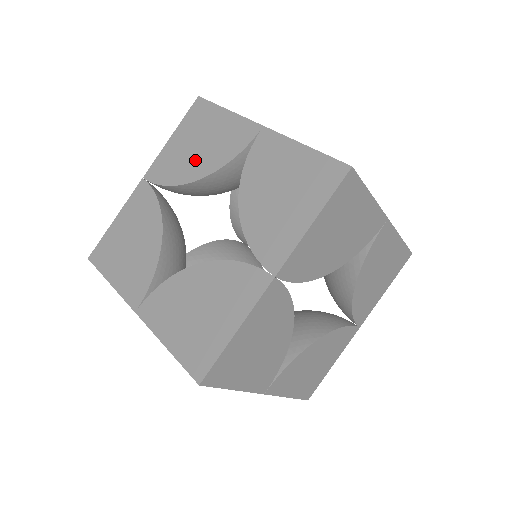
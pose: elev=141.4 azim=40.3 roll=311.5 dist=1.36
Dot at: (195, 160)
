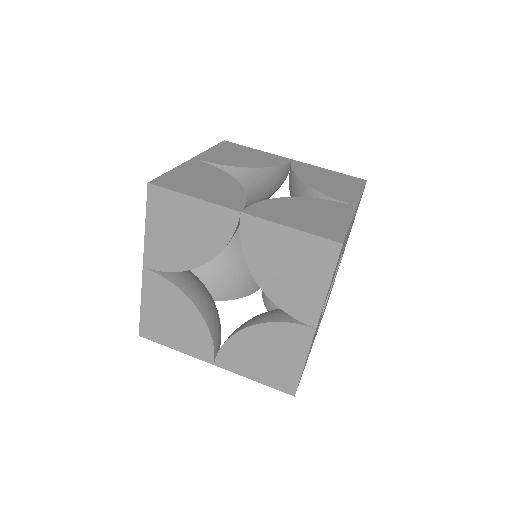
Dot at: (188, 248)
